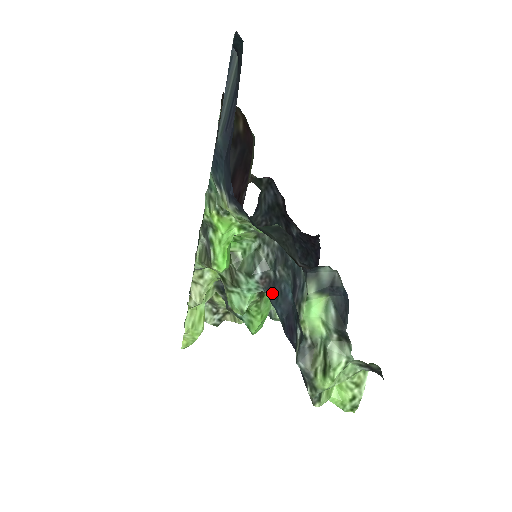
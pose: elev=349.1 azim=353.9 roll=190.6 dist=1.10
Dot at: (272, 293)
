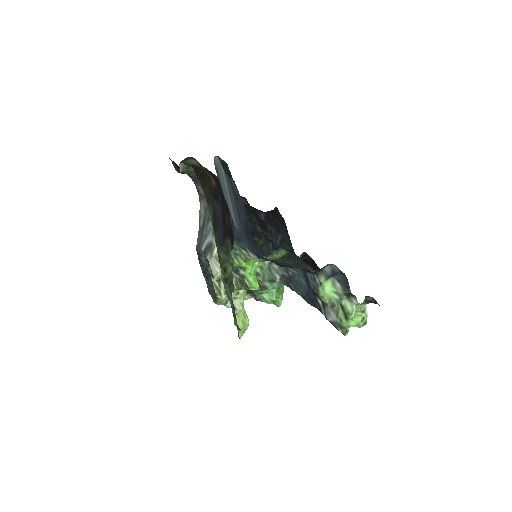
Dot at: (290, 284)
